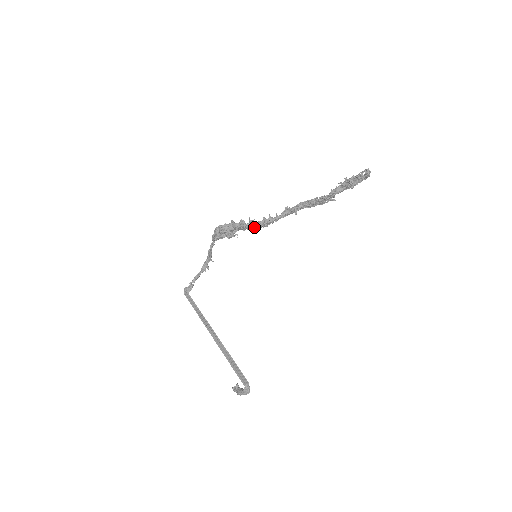
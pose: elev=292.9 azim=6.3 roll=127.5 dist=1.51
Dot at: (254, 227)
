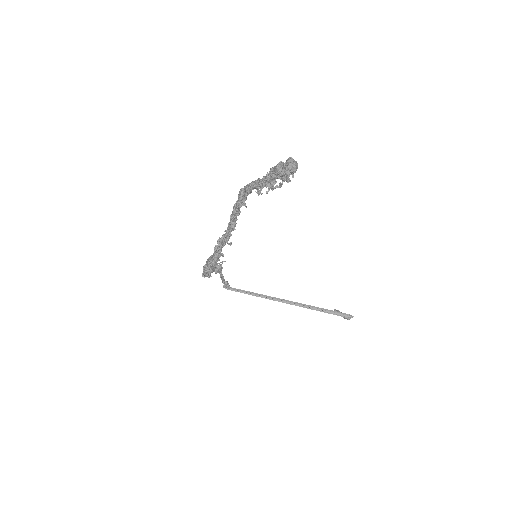
Dot at: (227, 243)
